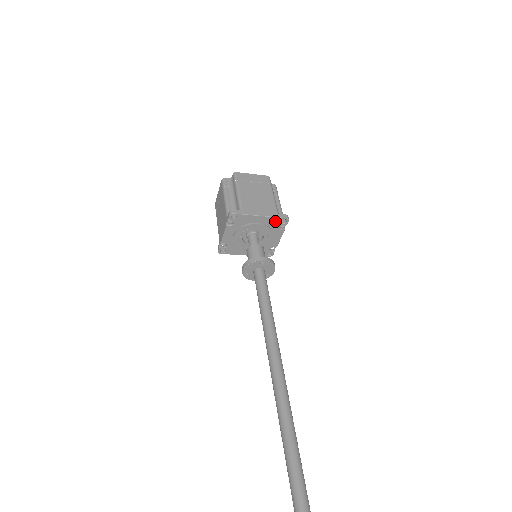
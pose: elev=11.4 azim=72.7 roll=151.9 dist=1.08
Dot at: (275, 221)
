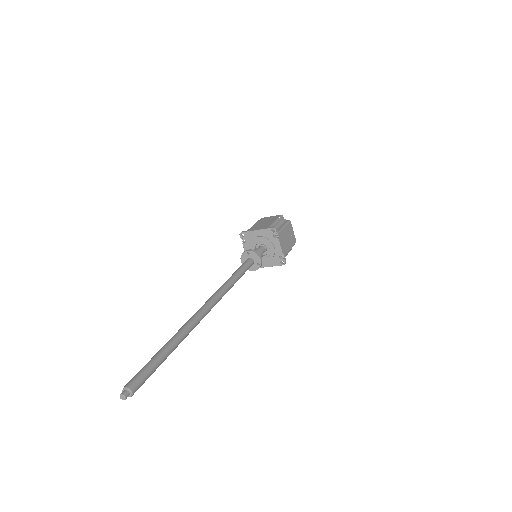
Dot at: (268, 232)
